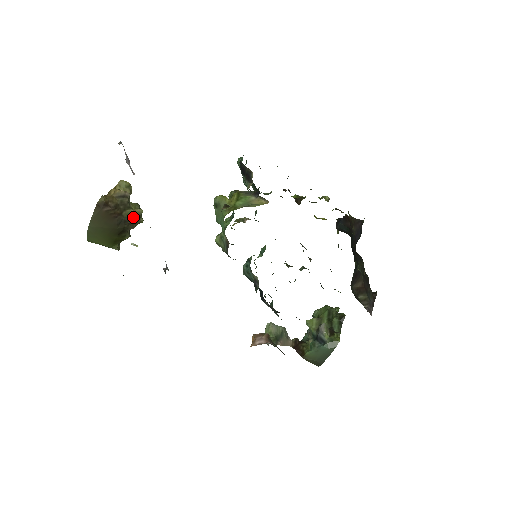
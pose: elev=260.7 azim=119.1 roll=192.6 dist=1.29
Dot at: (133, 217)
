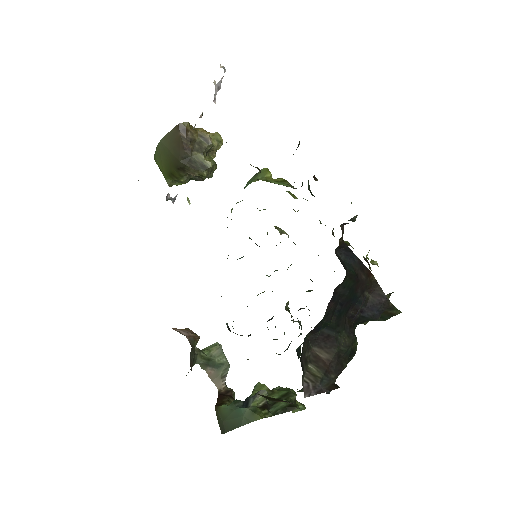
Dot at: (200, 163)
